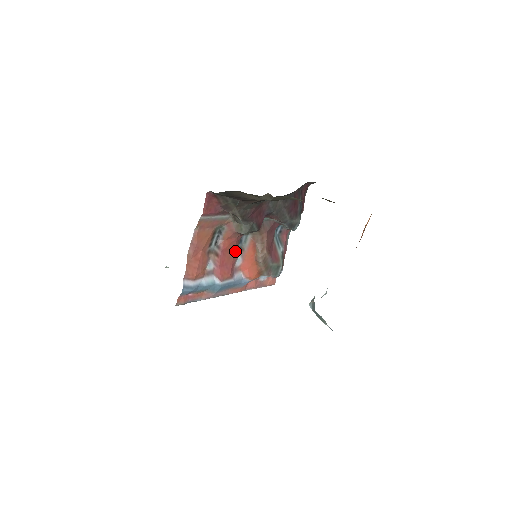
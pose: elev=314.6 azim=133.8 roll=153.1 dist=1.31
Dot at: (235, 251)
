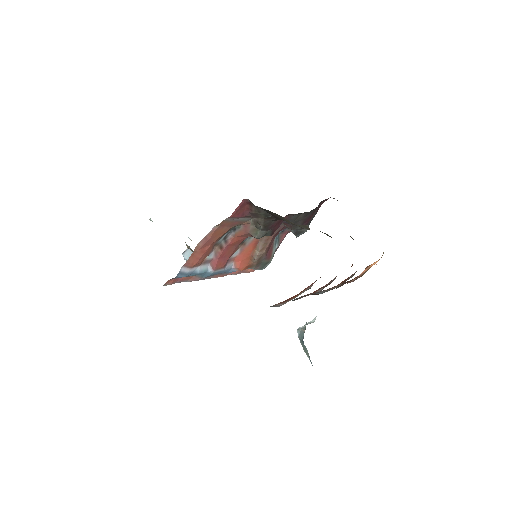
Dot at: (238, 245)
